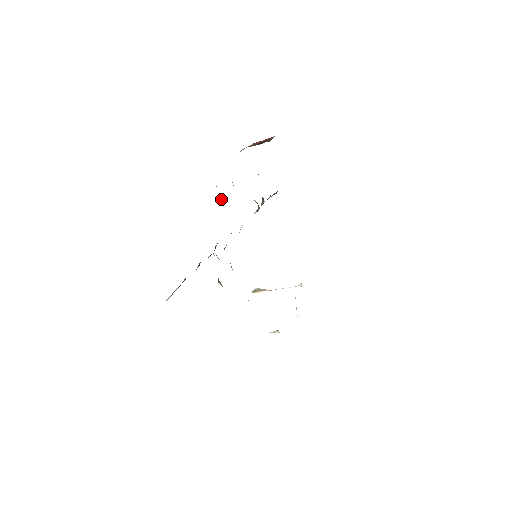
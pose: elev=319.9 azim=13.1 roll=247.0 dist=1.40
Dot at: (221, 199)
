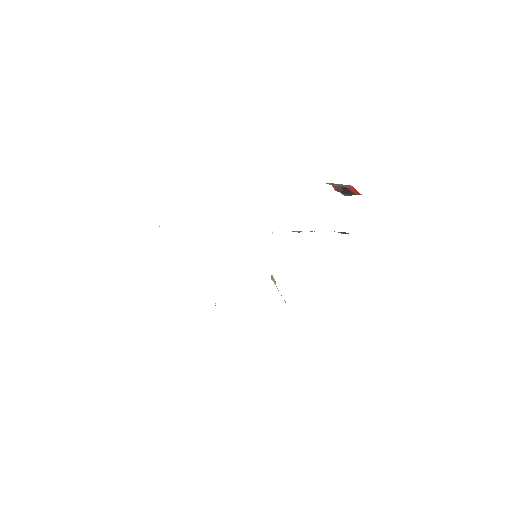
Dot at: occluded
